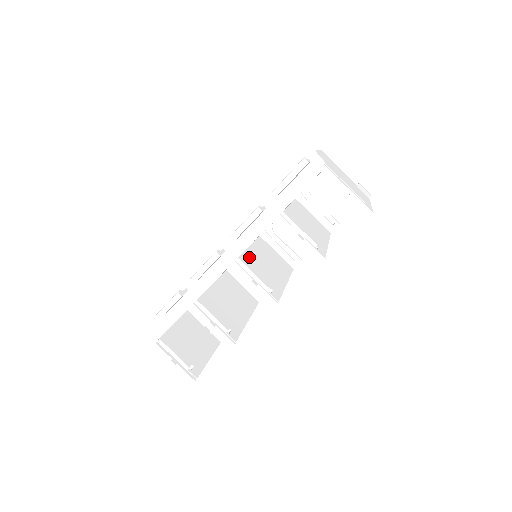
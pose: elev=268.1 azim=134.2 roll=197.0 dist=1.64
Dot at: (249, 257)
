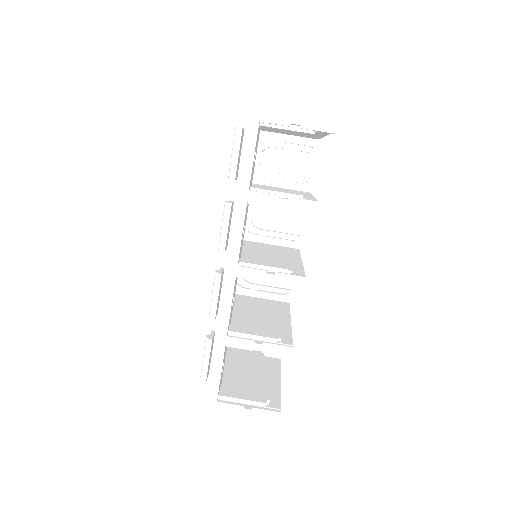
Dot at: (250, 258)
